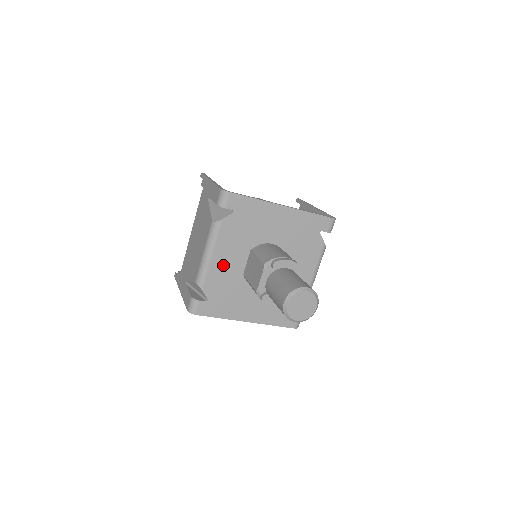
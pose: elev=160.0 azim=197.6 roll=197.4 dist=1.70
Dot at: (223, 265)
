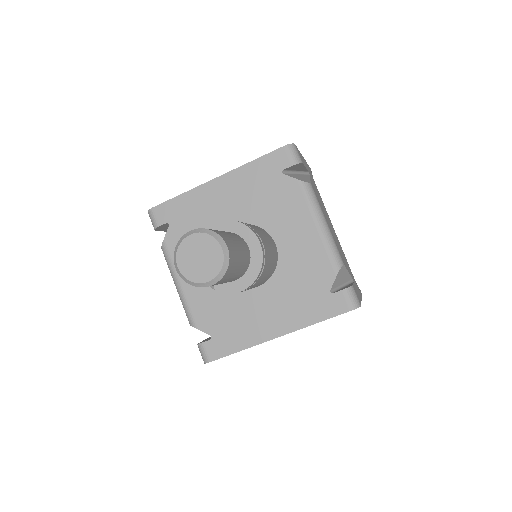
Dot at: occluded
